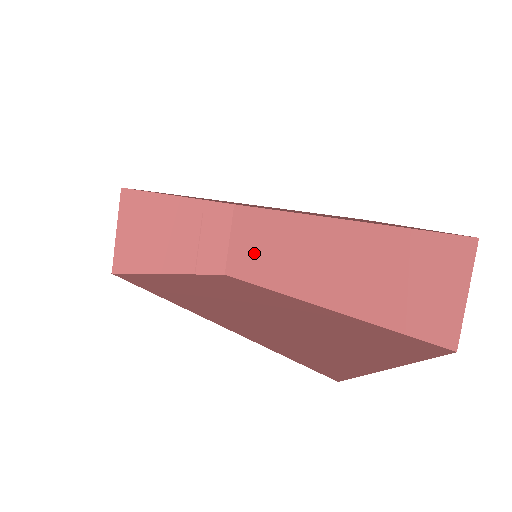
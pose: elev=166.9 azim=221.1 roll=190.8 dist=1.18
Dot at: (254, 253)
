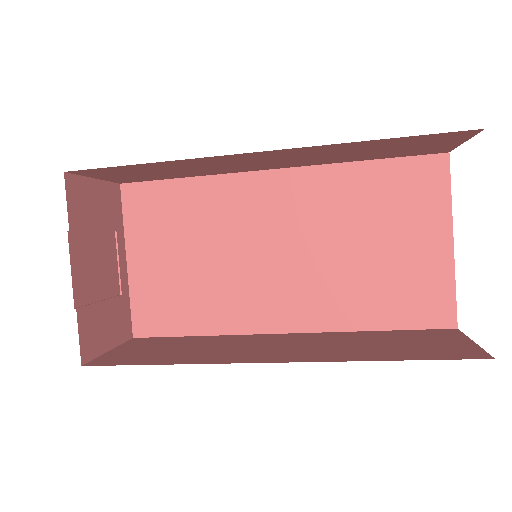
Dot at: (160, 351)
